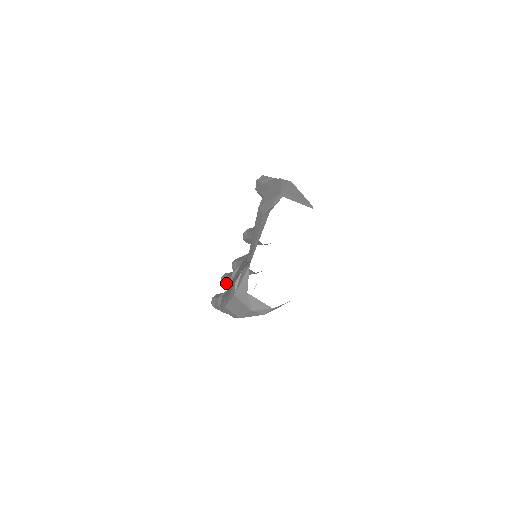
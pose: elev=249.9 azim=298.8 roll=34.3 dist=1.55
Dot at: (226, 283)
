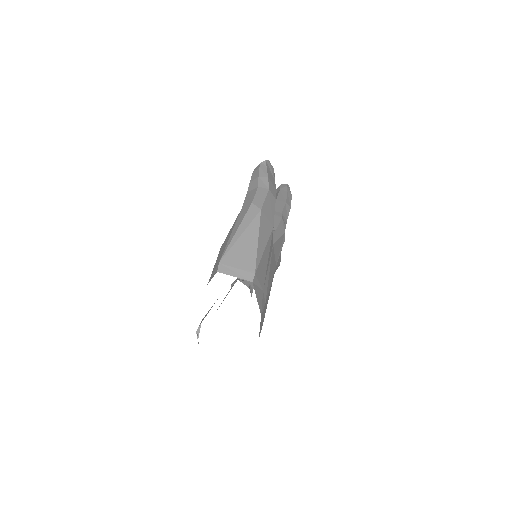
Dot at: occluded
